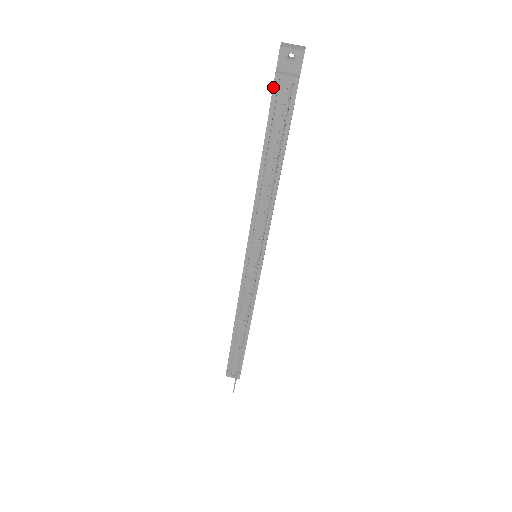
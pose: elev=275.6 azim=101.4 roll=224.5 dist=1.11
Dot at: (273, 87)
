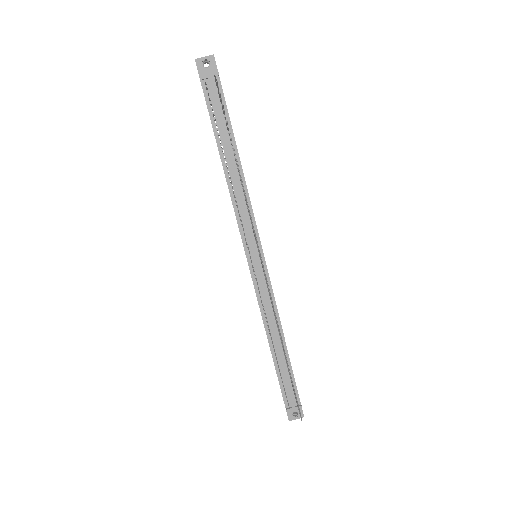
Dot at: (203, 90)
